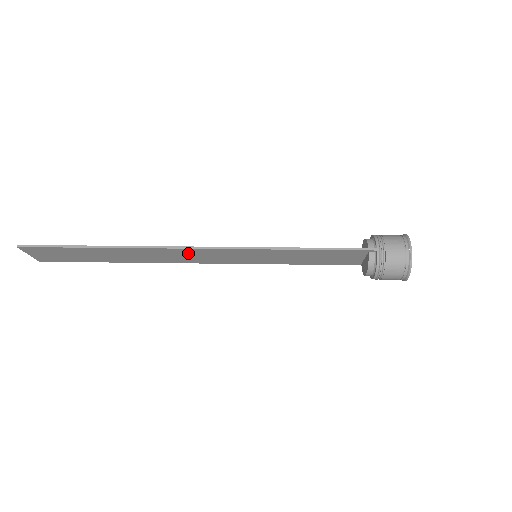
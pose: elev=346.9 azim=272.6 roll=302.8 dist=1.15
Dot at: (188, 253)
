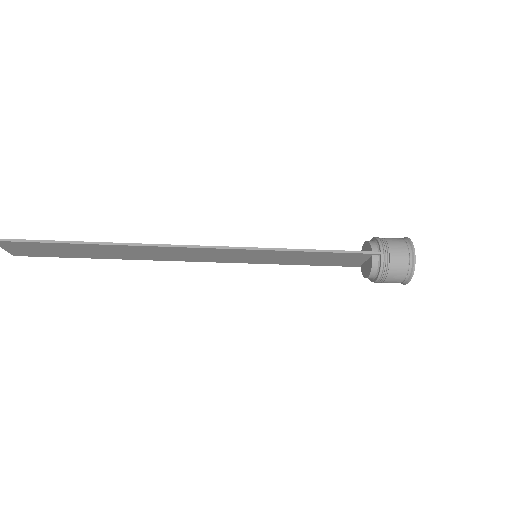
Dot at: (185, 252)
